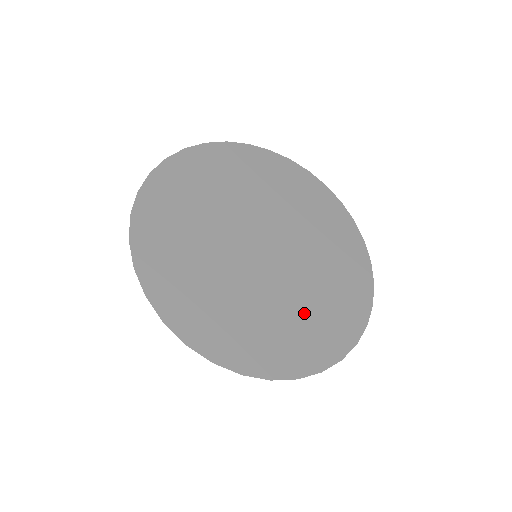
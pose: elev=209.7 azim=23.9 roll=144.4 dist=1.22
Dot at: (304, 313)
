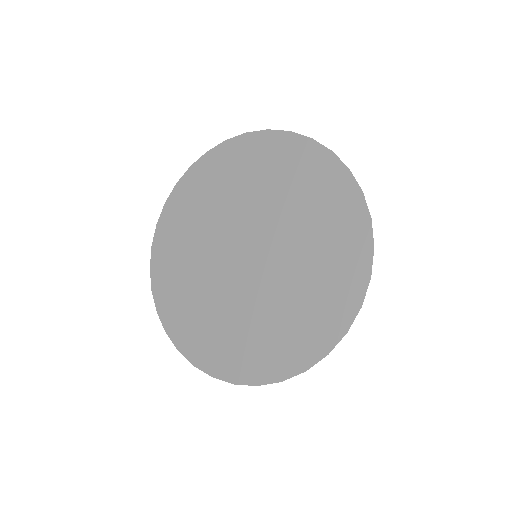
Dot at: (223, 323)
